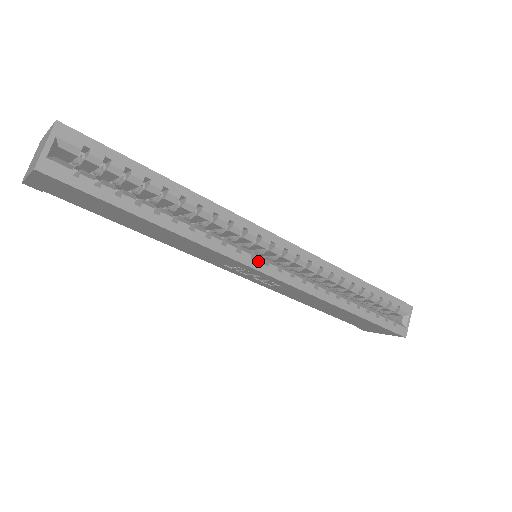
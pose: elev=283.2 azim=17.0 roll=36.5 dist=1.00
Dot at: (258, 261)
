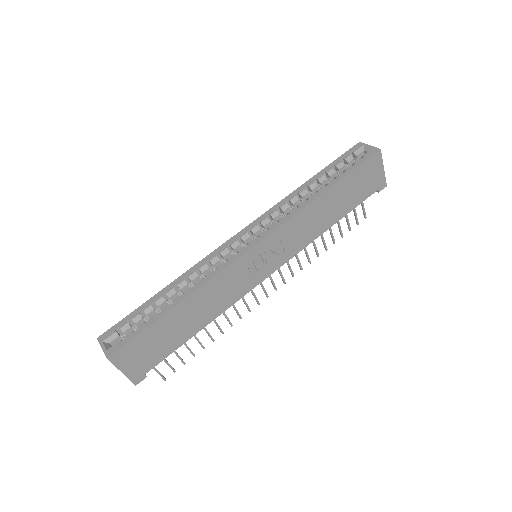
Dot at: (241, 250)
